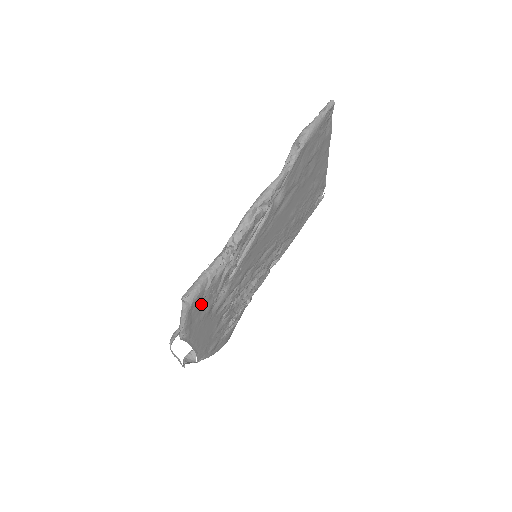
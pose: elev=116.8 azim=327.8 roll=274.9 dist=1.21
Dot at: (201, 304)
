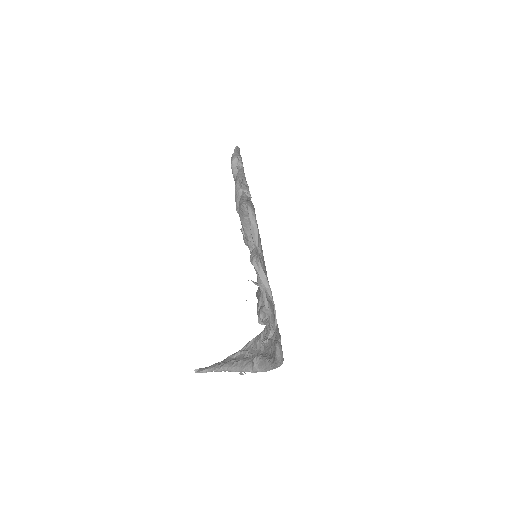
Dot at: occluded
